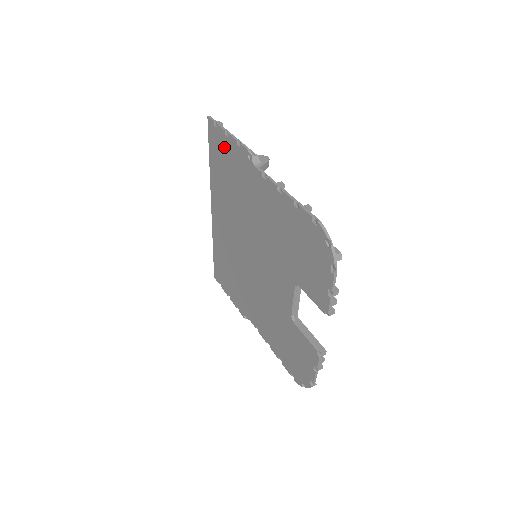
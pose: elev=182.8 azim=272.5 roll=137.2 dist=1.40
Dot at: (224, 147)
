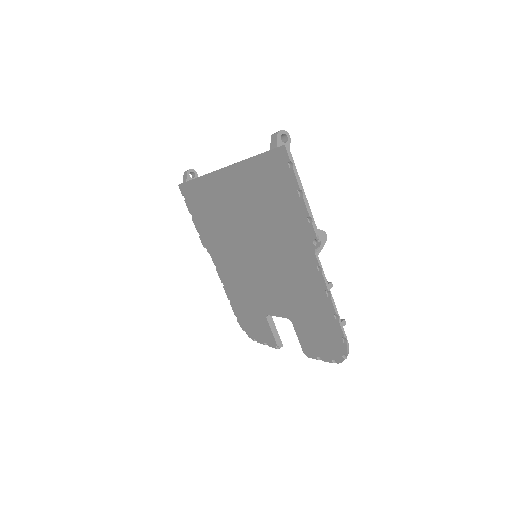
Dot at: (287, 190)
